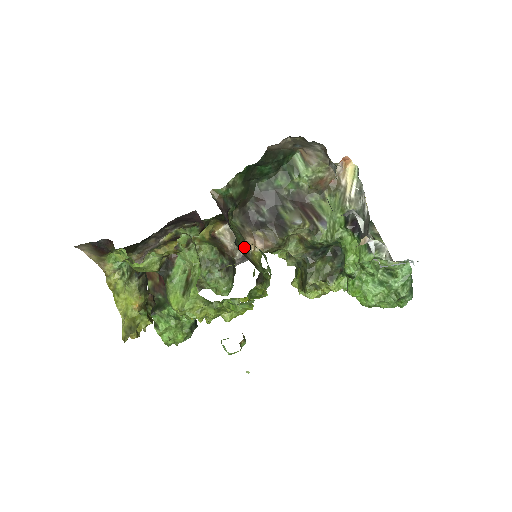
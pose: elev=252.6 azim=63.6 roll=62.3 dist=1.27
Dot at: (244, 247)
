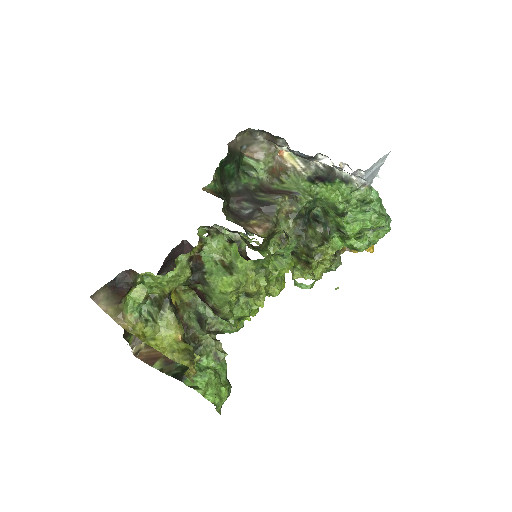
Dot at: occluded
